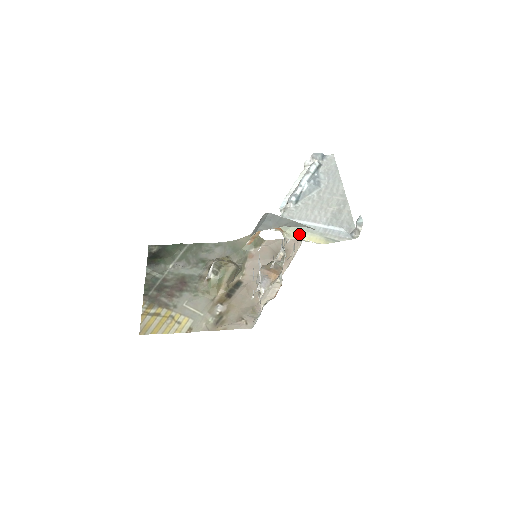
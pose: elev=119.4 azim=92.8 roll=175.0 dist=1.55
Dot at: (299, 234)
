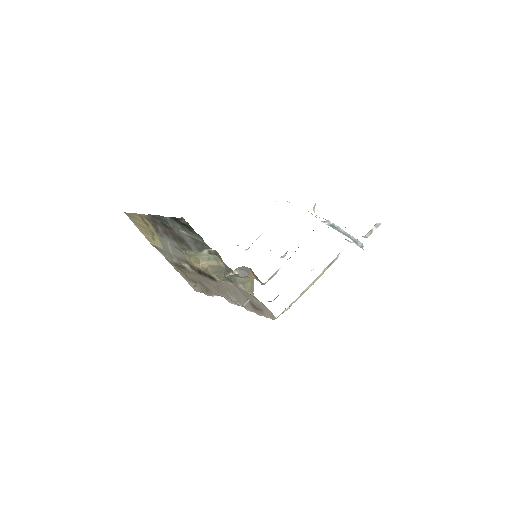
Dot at: (323, 218)
